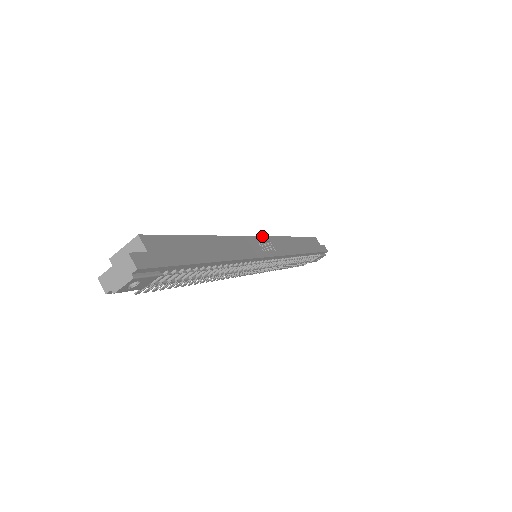
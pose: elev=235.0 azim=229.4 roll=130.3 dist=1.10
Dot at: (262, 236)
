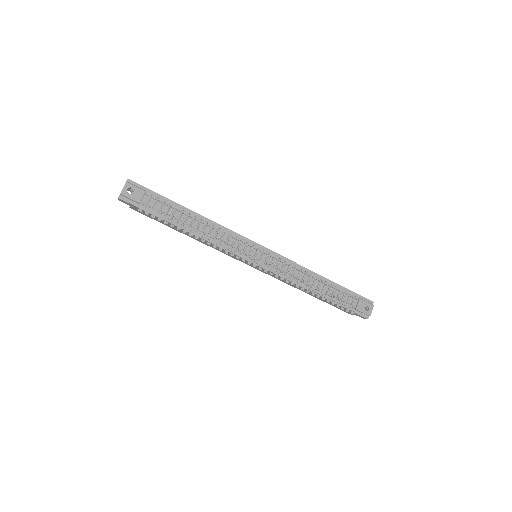
Dot at: occluded
